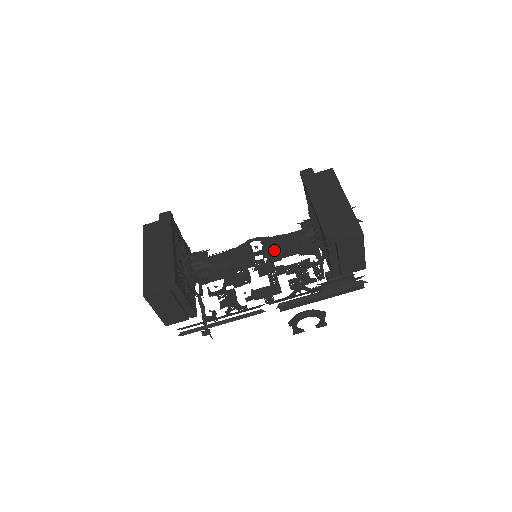
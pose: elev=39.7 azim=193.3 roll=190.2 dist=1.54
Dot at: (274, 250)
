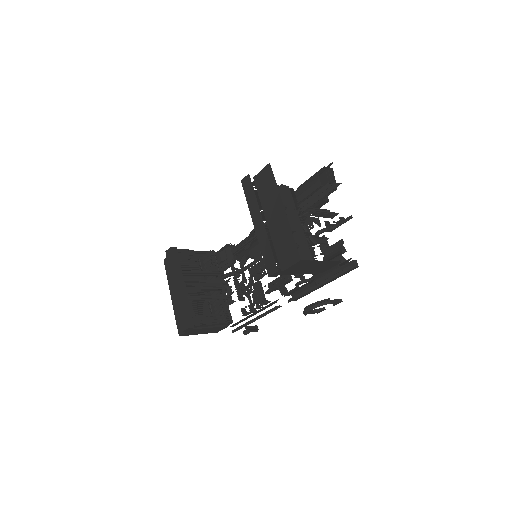
Dot at: occluded
